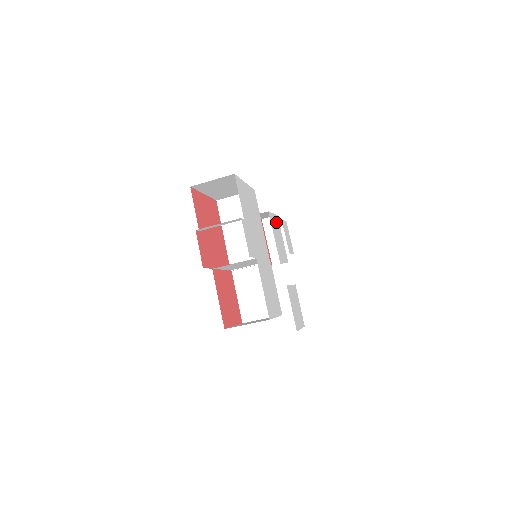
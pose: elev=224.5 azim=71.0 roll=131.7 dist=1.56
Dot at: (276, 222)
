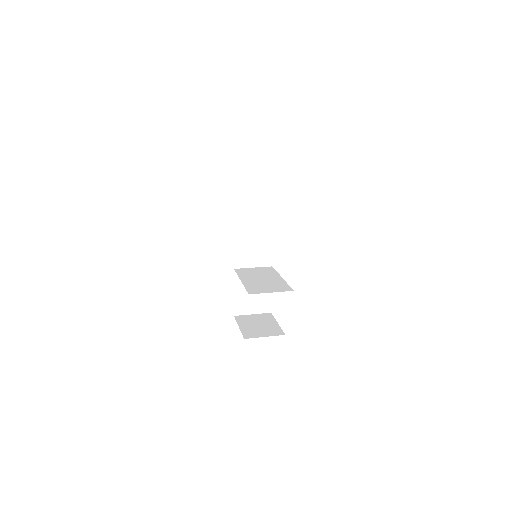
Dot at: occluded
